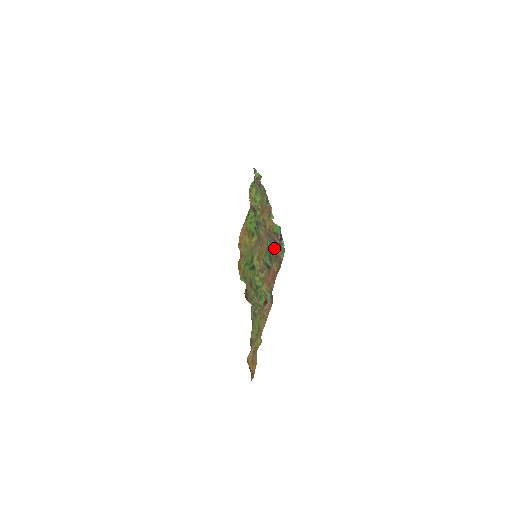
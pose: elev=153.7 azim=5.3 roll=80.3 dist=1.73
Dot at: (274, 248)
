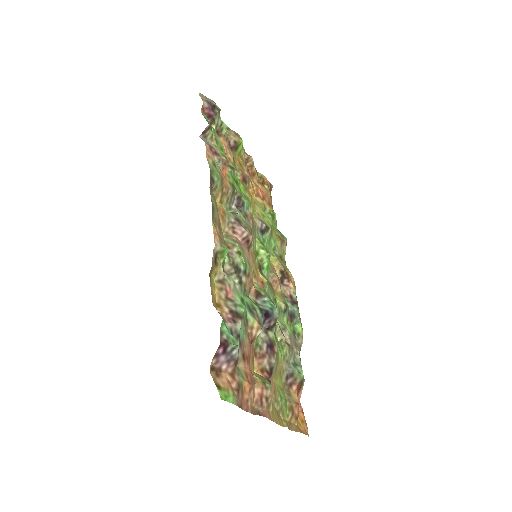
Dot at: (245, 308)
